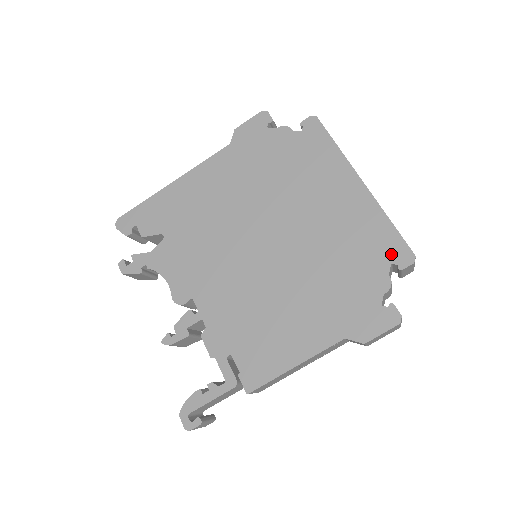
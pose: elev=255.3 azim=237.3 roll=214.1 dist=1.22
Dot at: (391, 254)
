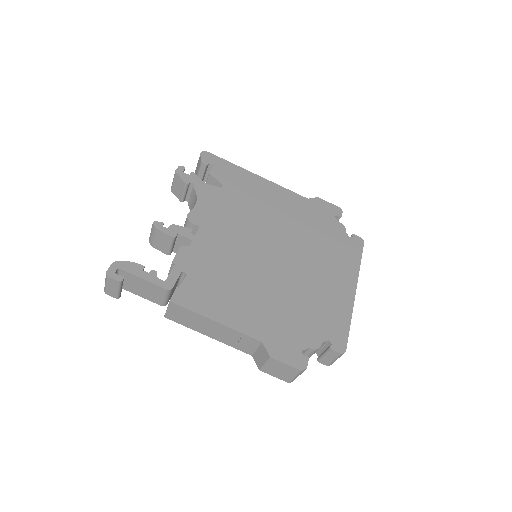
Dot at: (334, 336)
